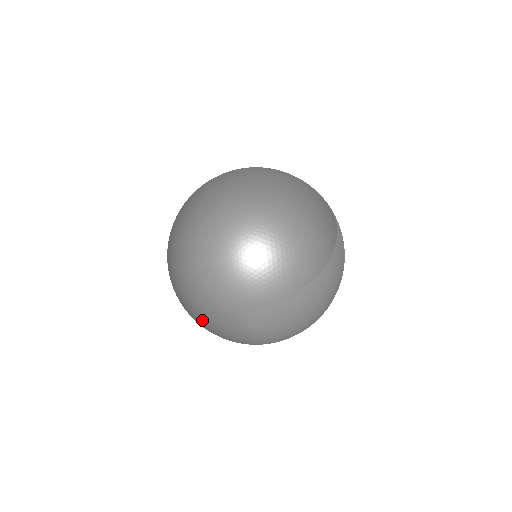
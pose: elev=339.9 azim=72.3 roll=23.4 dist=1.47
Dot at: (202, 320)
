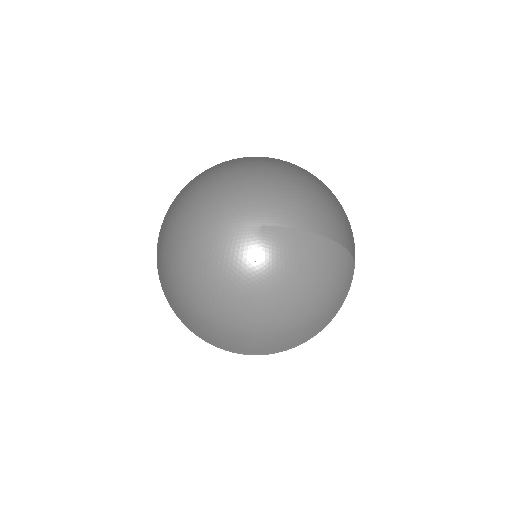
Dot at: (208, 249)
